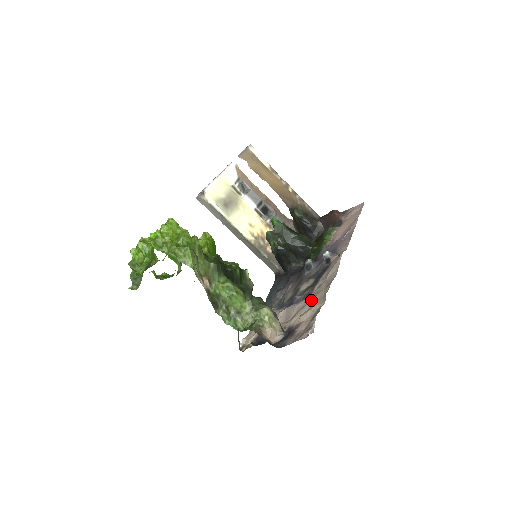
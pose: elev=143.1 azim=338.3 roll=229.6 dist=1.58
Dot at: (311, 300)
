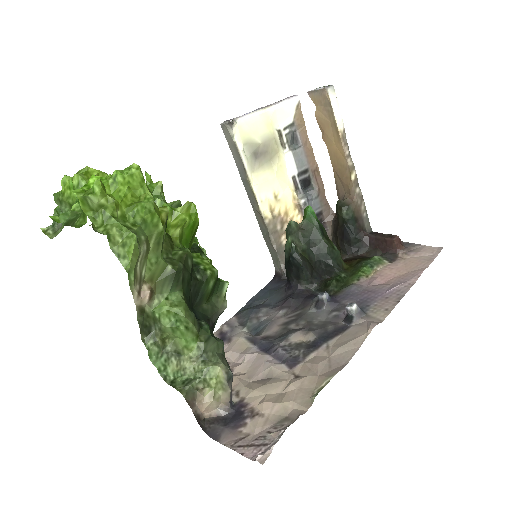
Dot at: (293, 379)
